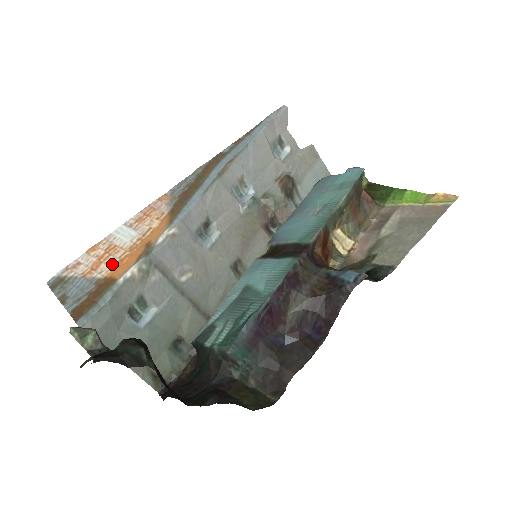
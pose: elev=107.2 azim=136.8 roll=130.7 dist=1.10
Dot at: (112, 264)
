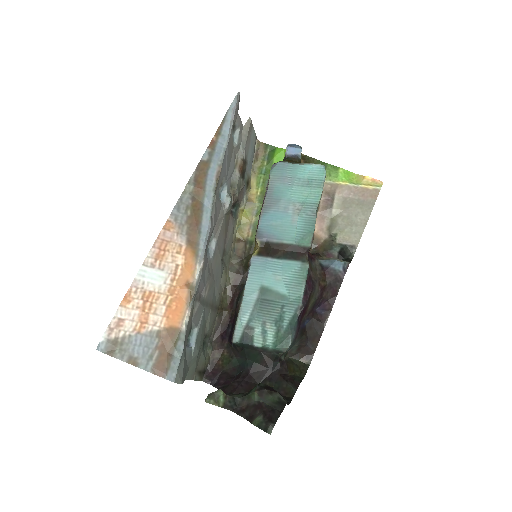
Dot at: (162, 313)
